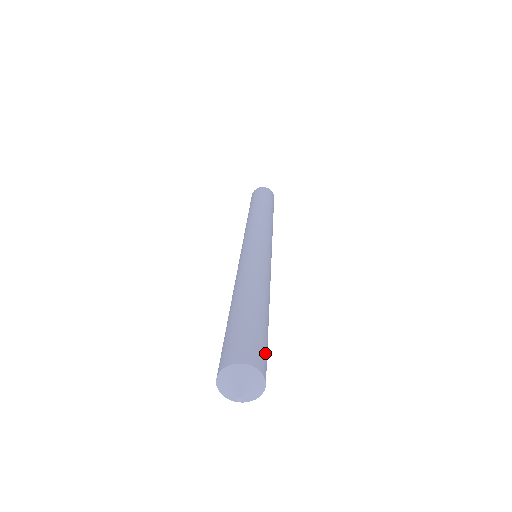
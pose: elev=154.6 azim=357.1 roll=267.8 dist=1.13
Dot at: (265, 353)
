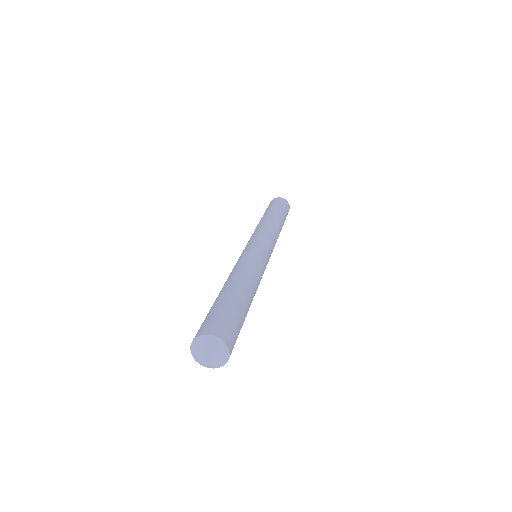
Dot at: occluded
